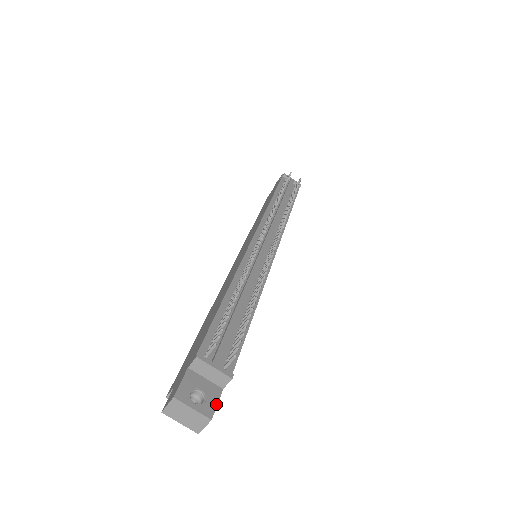
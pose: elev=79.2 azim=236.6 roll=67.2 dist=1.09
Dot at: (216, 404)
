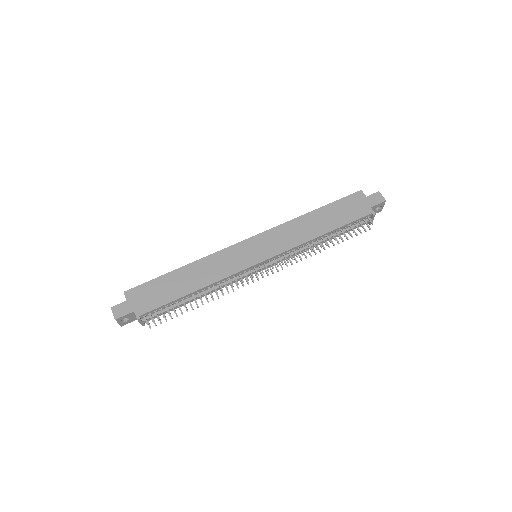
Dot at: occluded
